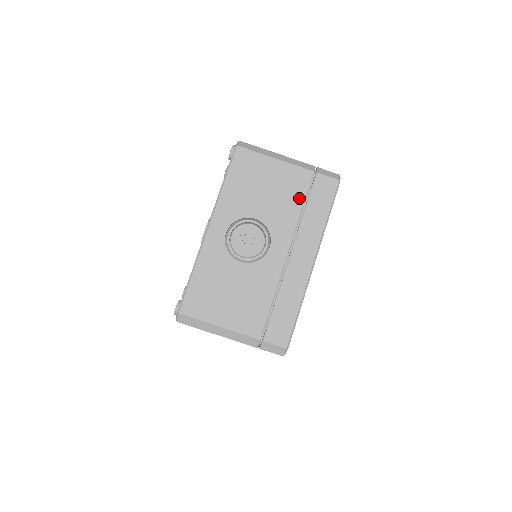
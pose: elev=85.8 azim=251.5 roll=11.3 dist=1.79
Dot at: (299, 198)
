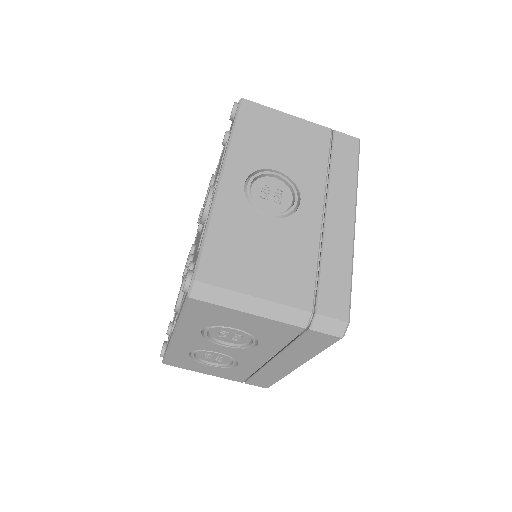
Dot at: (322, 153)
